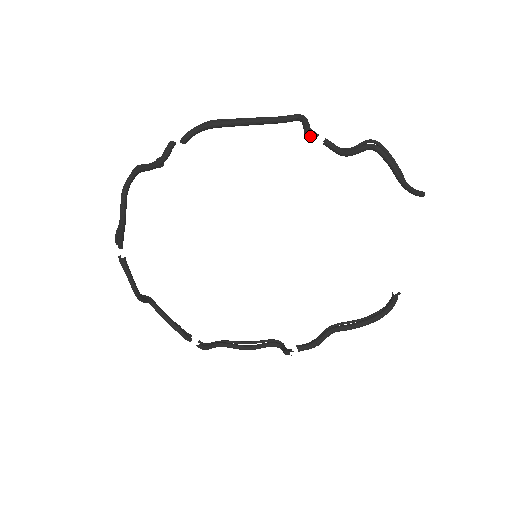
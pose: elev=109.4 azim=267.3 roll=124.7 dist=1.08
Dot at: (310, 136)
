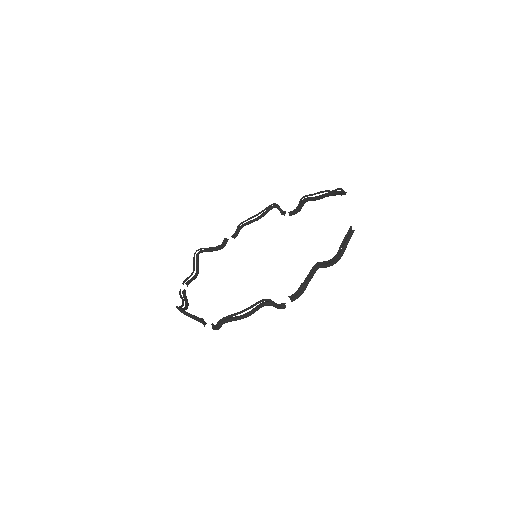
Dot at: (282, 308)
